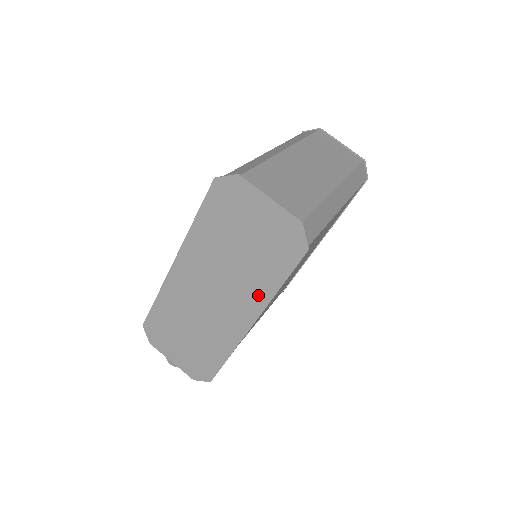
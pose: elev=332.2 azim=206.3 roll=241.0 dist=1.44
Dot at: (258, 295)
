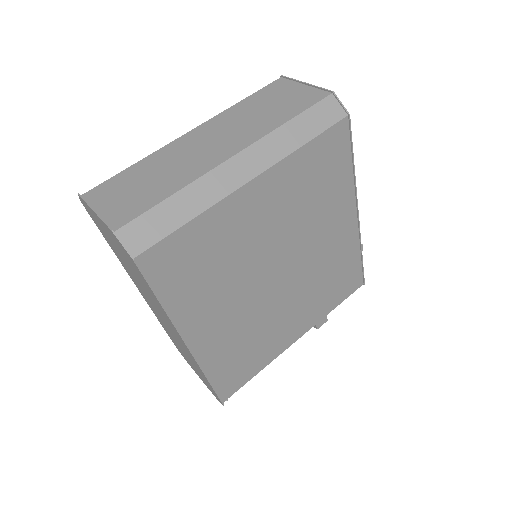
Dot at: (165, 314)
